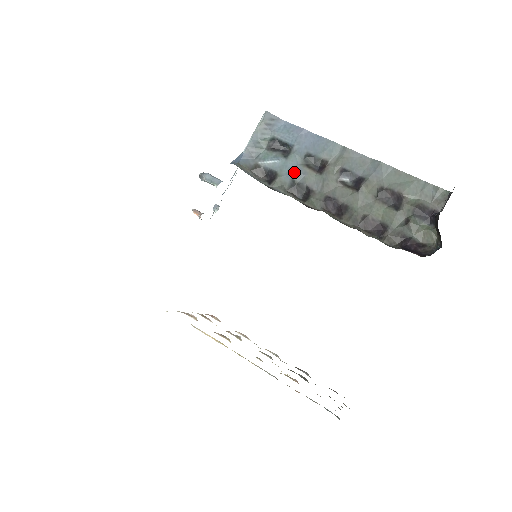
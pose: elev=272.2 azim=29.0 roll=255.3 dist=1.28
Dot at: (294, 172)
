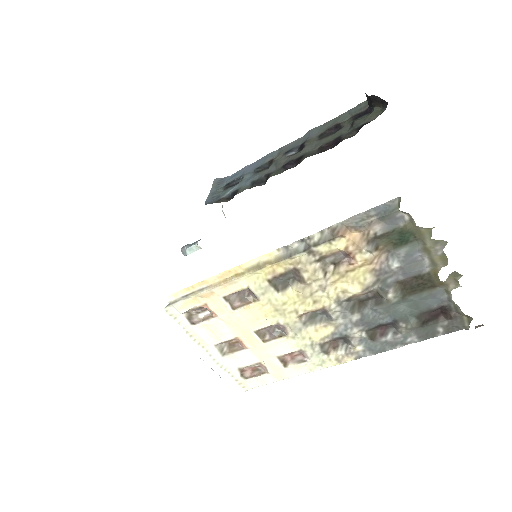
Dot at: (250, 179)
